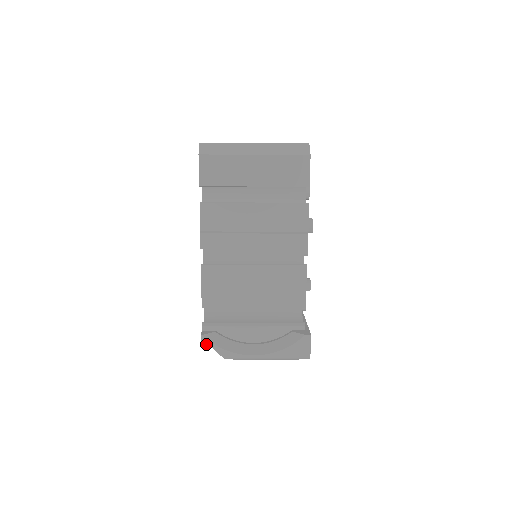
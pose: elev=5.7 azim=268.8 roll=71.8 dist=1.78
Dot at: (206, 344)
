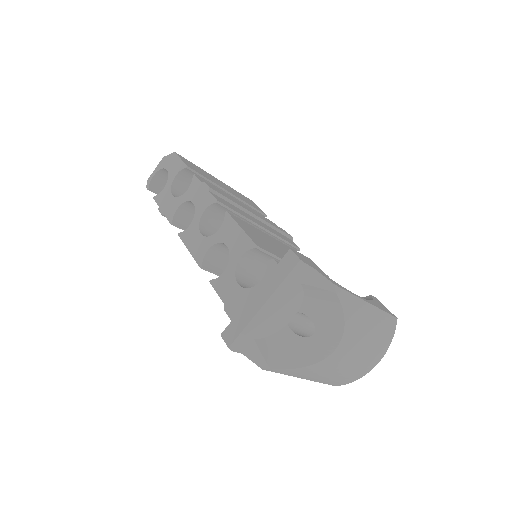
Dot at: (303, 261)
